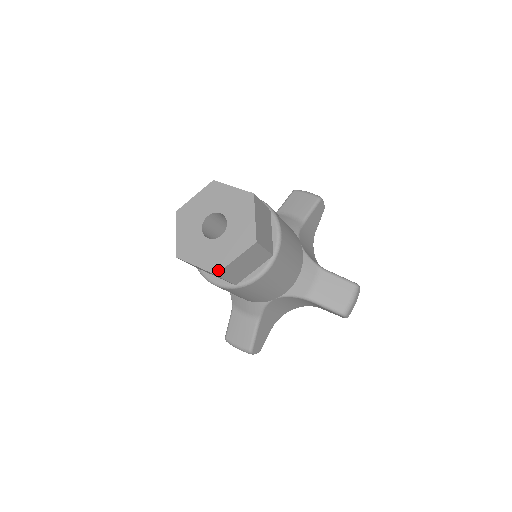
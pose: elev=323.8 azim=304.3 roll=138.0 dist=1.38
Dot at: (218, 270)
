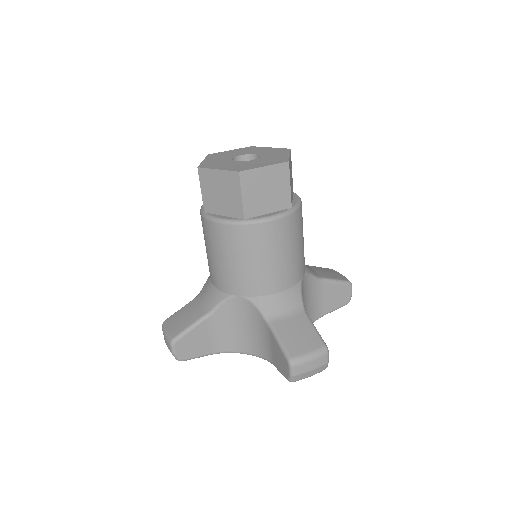
Dot at: (287, 160)
